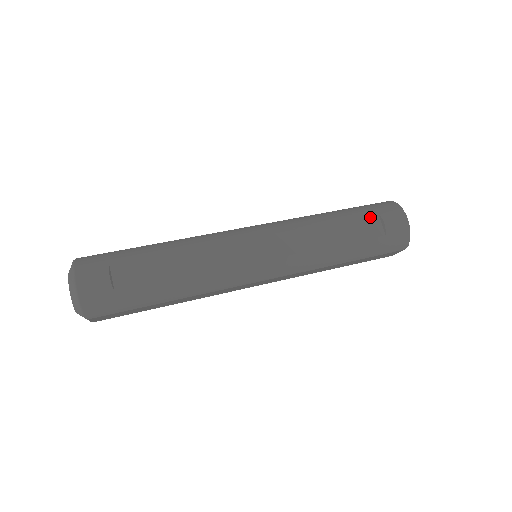
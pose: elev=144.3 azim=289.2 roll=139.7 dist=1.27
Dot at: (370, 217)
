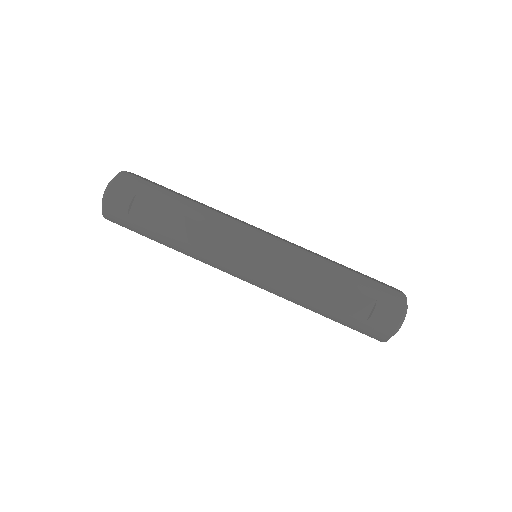
Dot at: (366, 298)
